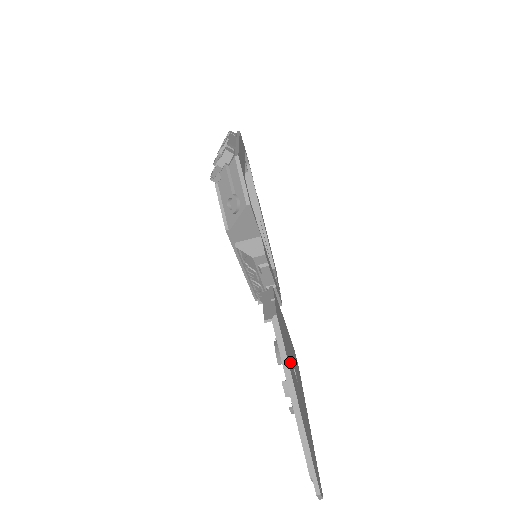
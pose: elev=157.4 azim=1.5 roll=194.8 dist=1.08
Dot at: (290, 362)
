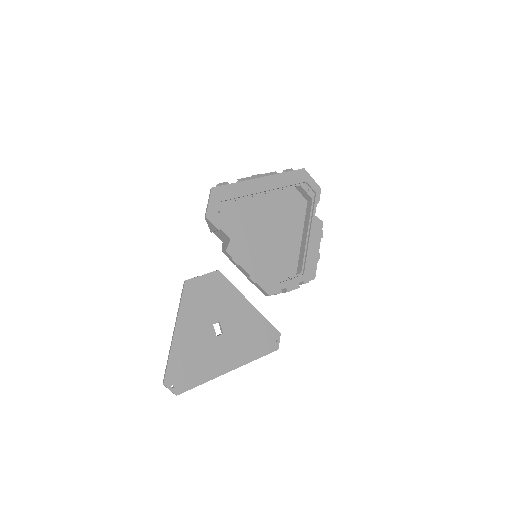
Dot at: (198, 314)
